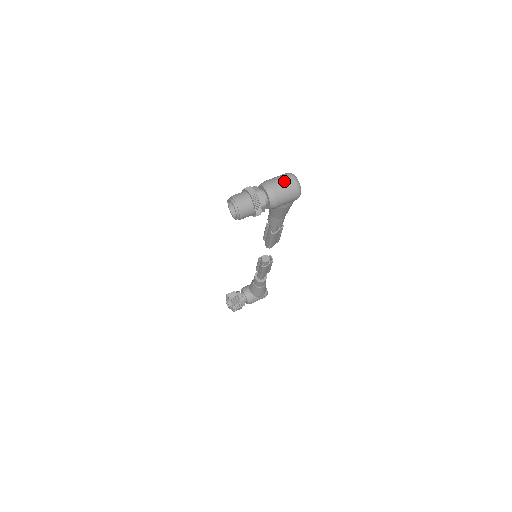
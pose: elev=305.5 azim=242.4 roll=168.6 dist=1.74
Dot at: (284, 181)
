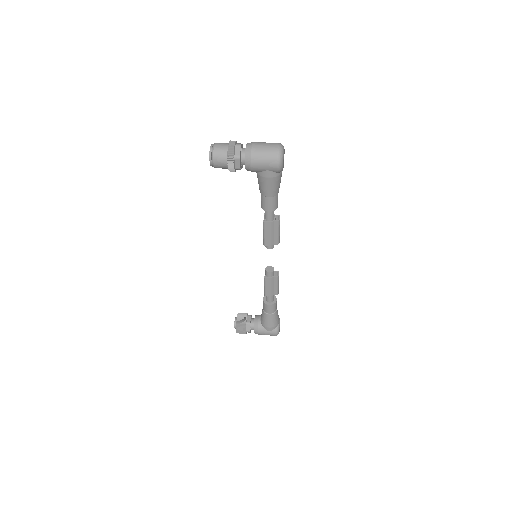
Dot at: (268, 144)
